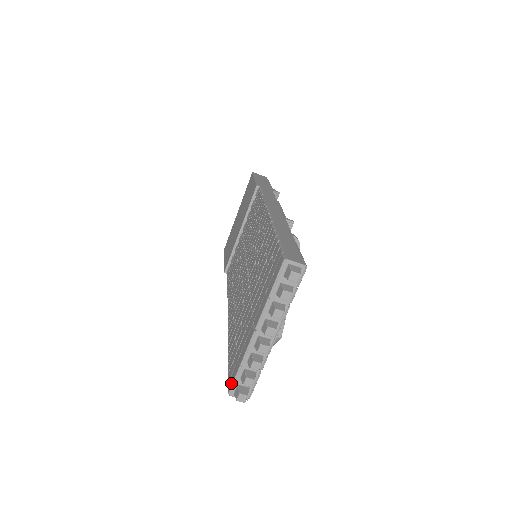
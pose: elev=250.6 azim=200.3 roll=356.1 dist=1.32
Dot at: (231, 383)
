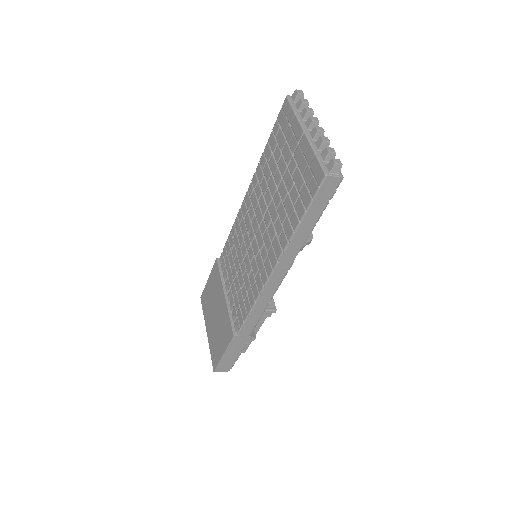
Dot at: (320, 171)
